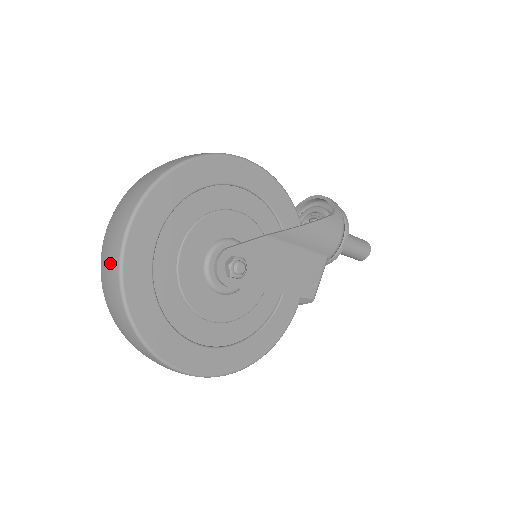
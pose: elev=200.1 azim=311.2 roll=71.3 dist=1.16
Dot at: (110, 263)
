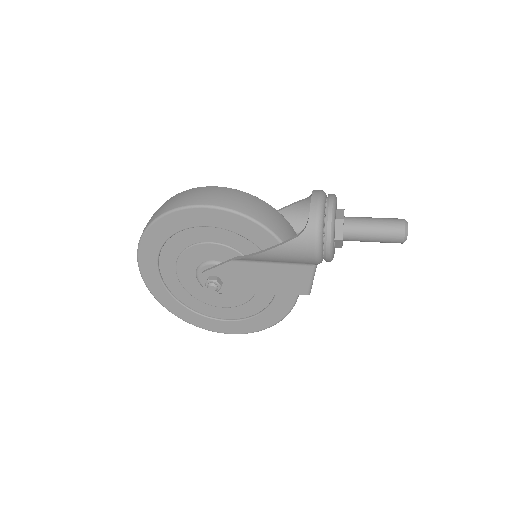
Dot at: occluded
